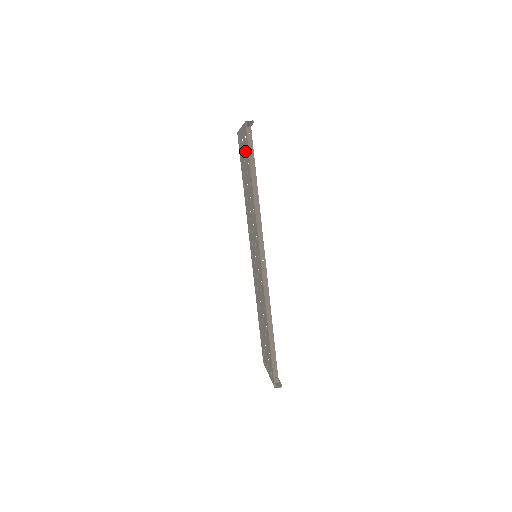
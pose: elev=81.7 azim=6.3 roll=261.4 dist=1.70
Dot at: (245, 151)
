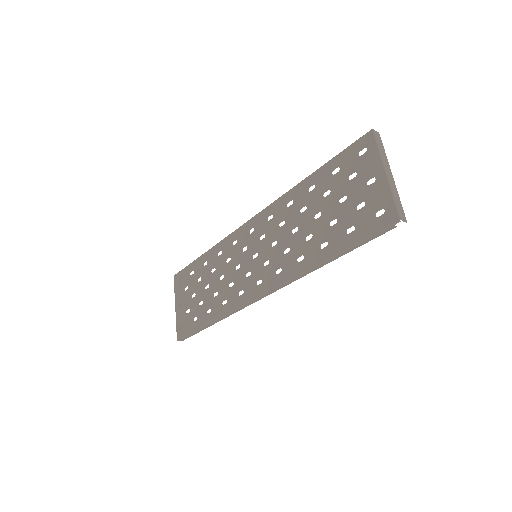
Dot at: (359, 209)
